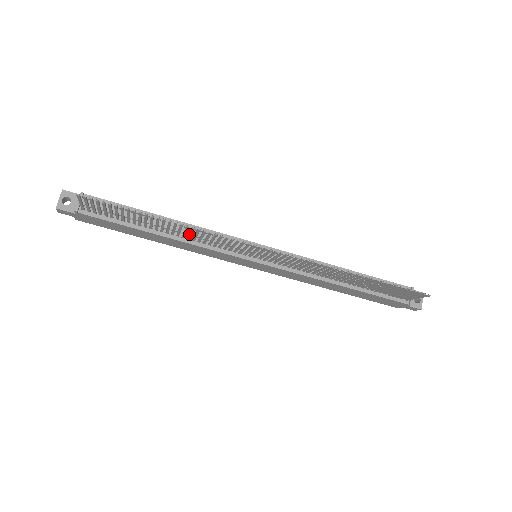
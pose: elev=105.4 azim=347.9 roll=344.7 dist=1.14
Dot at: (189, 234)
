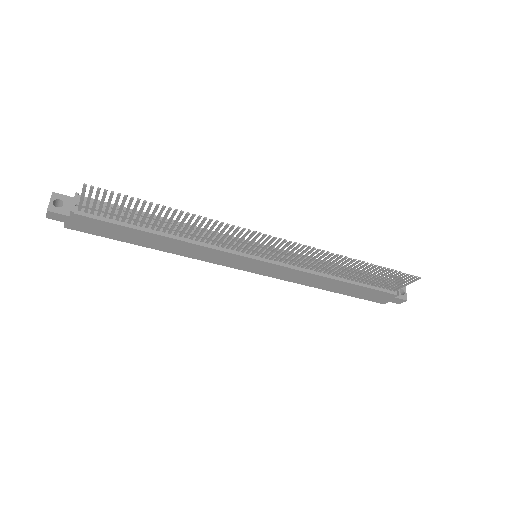
Dot at: (196, 230)
